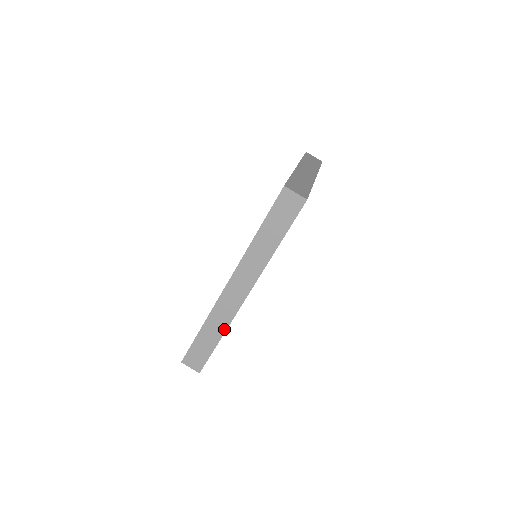
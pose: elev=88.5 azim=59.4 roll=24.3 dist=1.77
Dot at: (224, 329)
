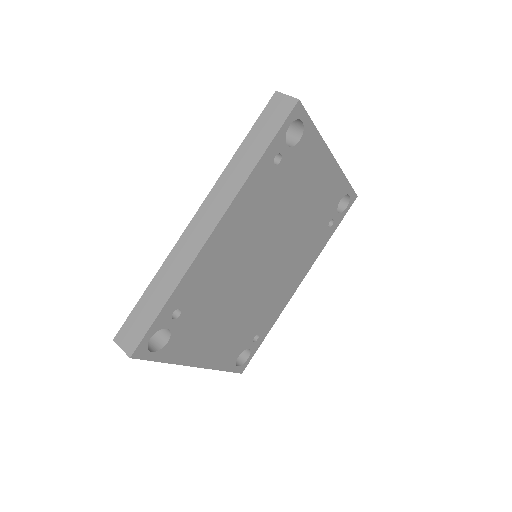
Dot at: (177, 281)
